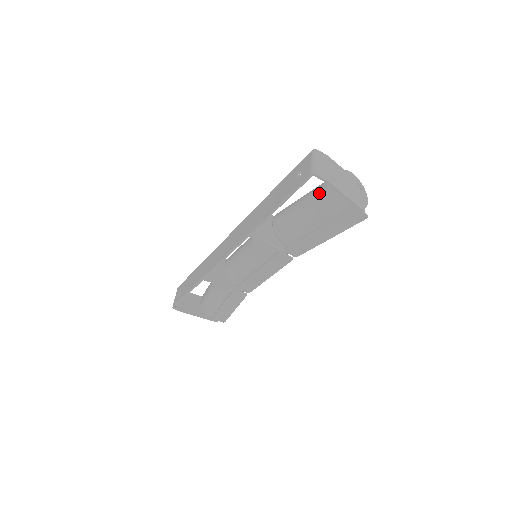
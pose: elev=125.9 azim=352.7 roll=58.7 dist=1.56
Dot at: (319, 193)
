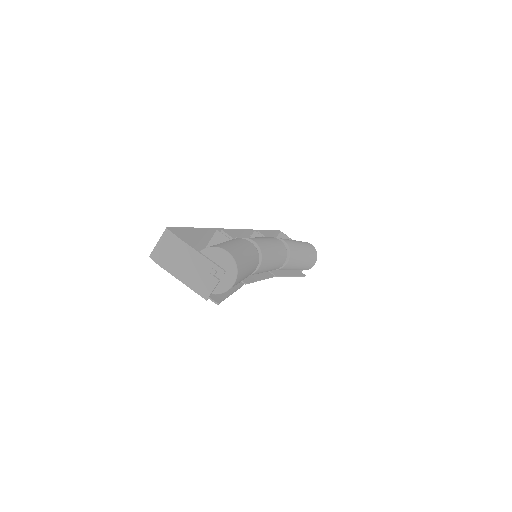
Dot at: occluded
